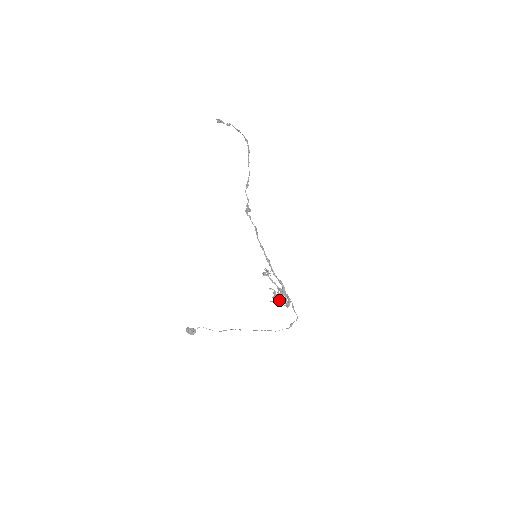
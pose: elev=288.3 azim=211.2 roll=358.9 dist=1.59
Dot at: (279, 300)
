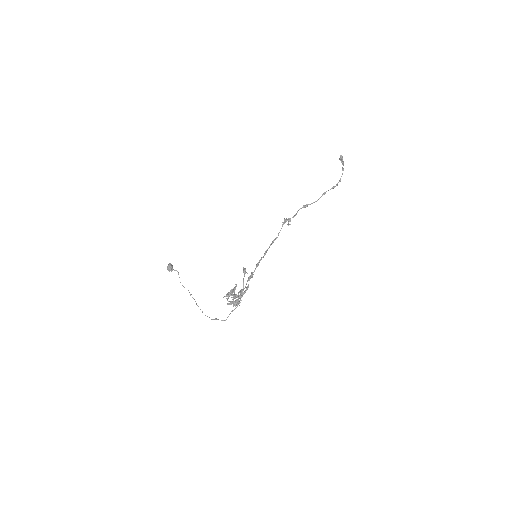
Dot at: occluded
